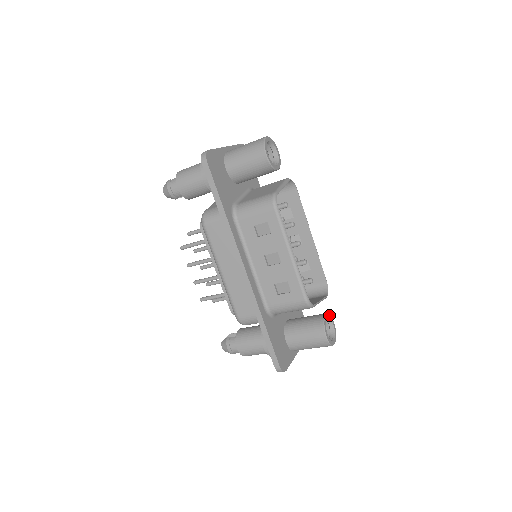
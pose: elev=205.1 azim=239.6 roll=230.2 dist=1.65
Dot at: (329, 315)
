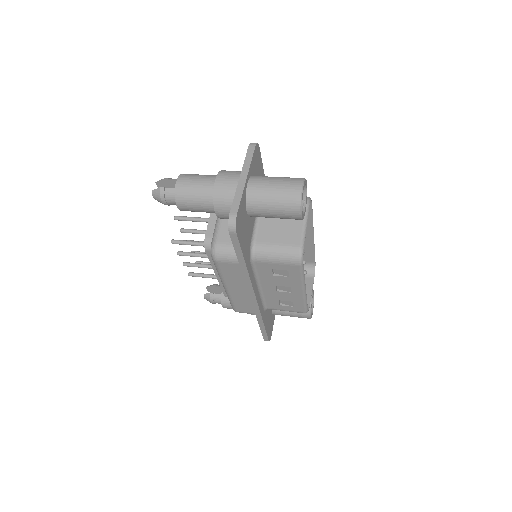
Dot at: (313, 292)
